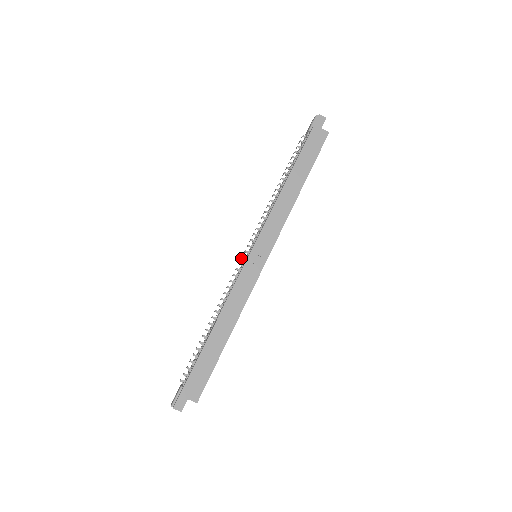
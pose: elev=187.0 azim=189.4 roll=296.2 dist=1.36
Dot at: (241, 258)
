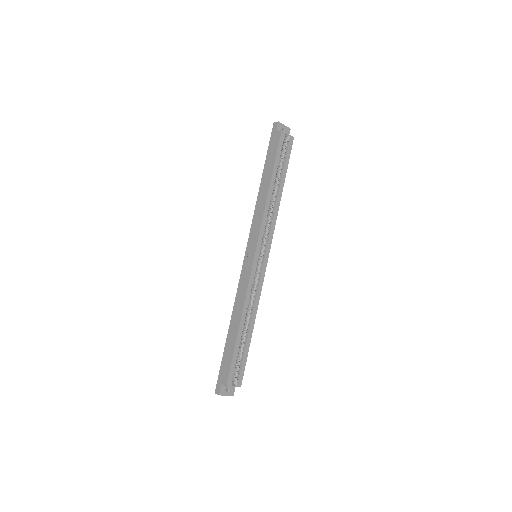
Dot at: occluded
